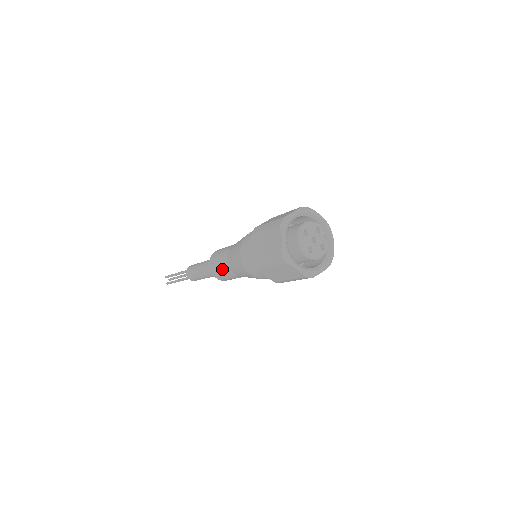
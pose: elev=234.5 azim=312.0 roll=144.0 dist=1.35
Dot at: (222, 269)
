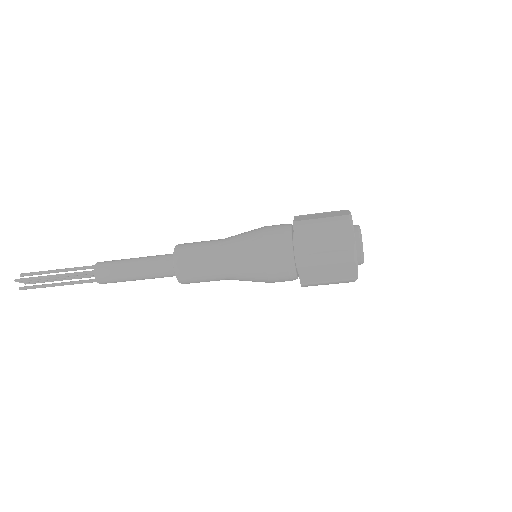
Dot at: (204, 246)
